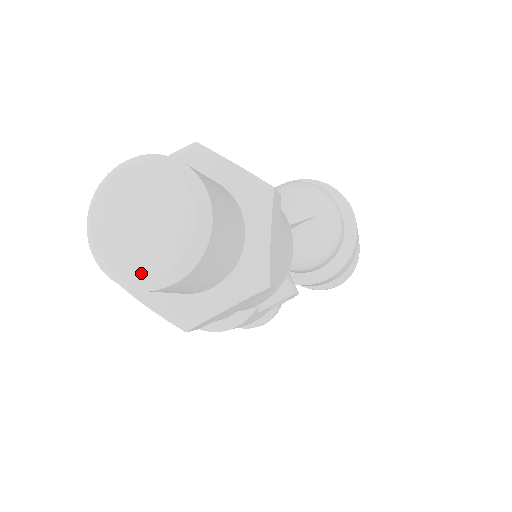
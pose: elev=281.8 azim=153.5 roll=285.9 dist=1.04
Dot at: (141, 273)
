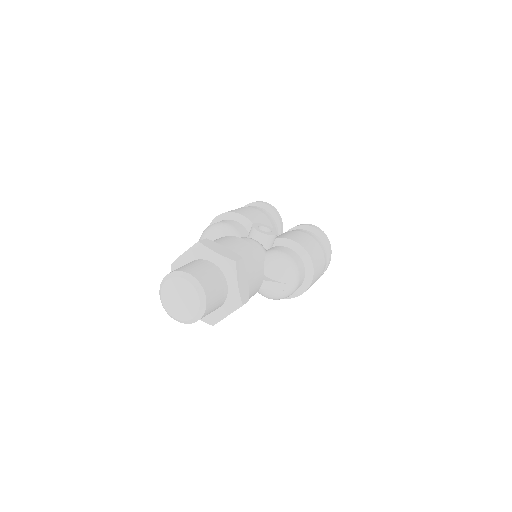
Dot at: (168, 310)
